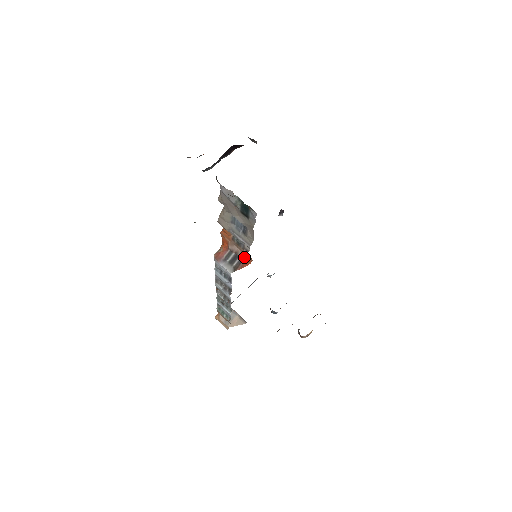
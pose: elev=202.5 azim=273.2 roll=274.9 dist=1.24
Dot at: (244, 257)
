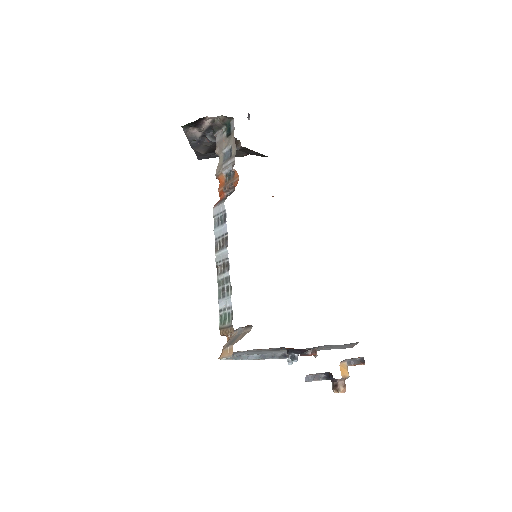
Dot at: (233, 181)
